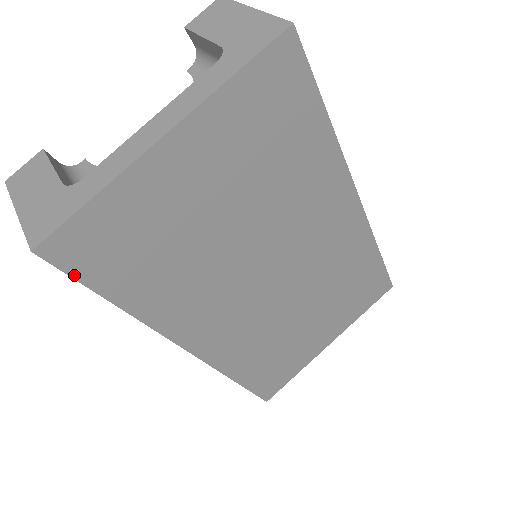
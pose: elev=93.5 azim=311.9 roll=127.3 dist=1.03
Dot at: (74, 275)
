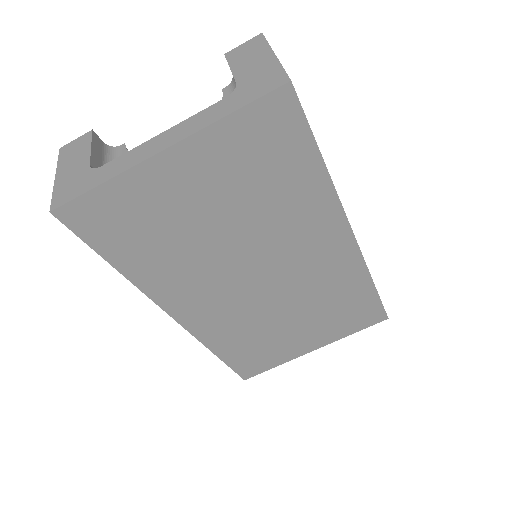
Dot at: (81, 236)
